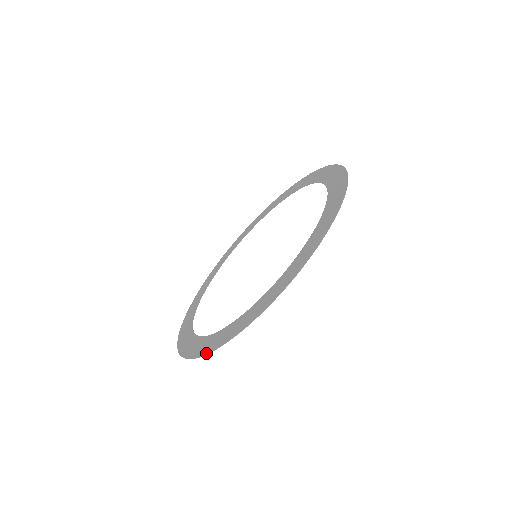
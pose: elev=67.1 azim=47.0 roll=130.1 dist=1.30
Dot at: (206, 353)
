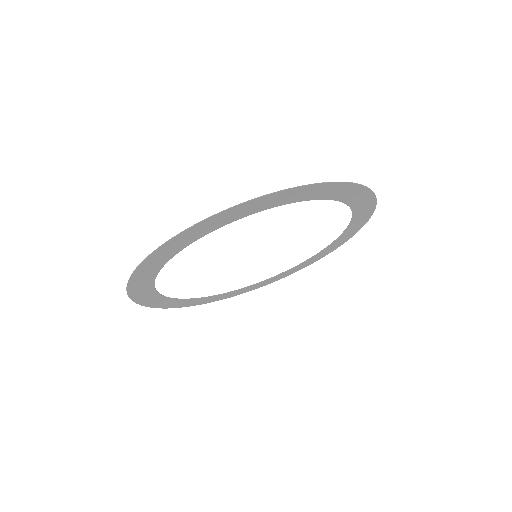
Dot at: (131, 297)
